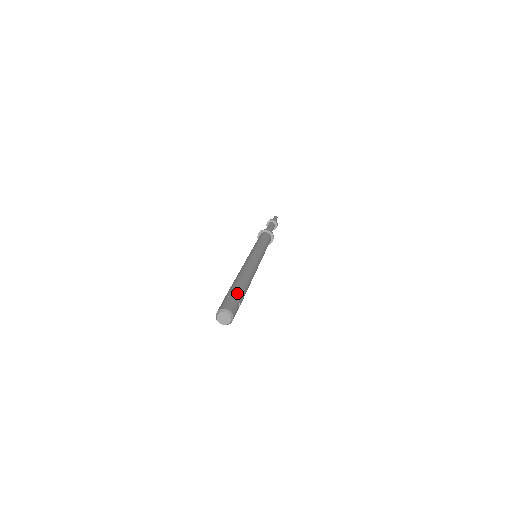
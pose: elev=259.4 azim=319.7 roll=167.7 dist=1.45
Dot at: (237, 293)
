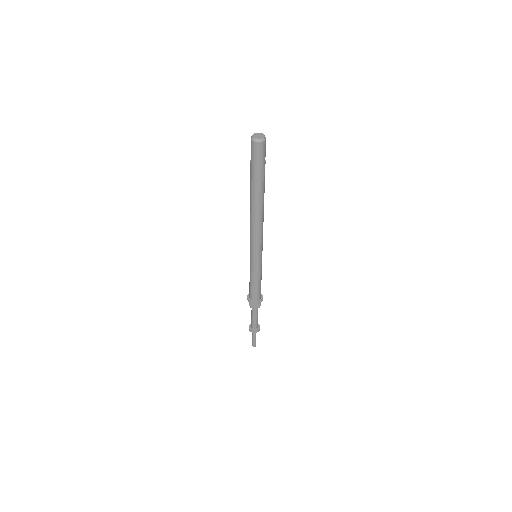
Dot at: occluded
